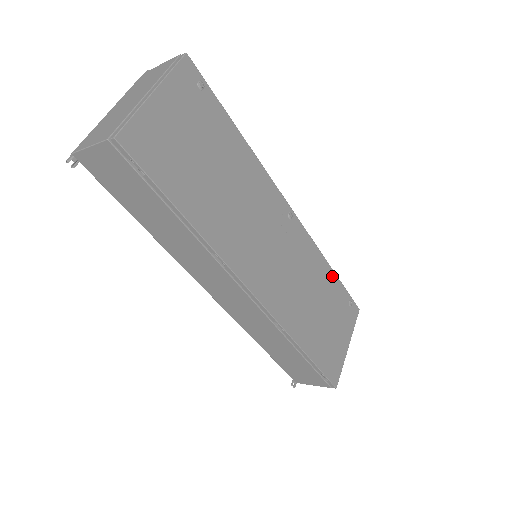
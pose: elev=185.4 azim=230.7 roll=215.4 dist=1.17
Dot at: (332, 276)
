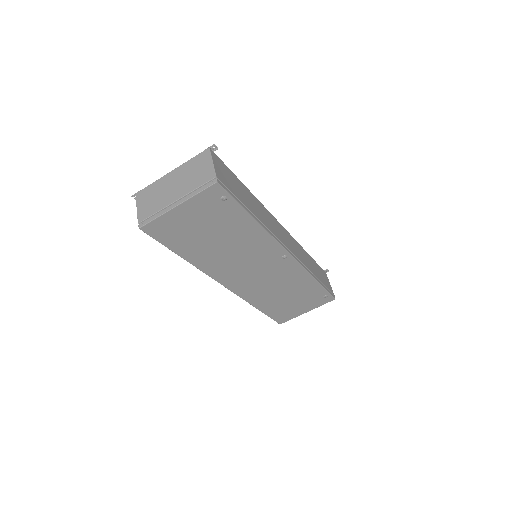
Dot at: (314, 284)
